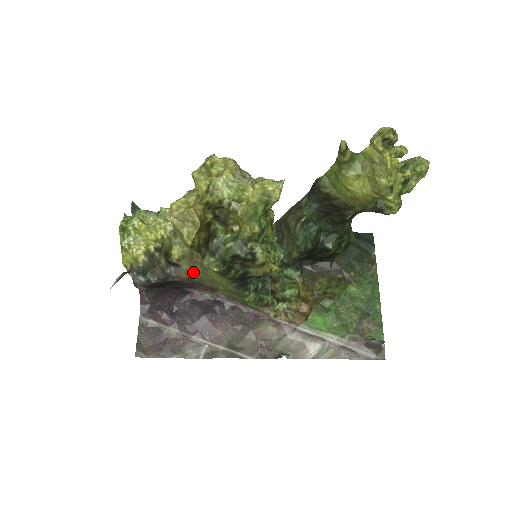
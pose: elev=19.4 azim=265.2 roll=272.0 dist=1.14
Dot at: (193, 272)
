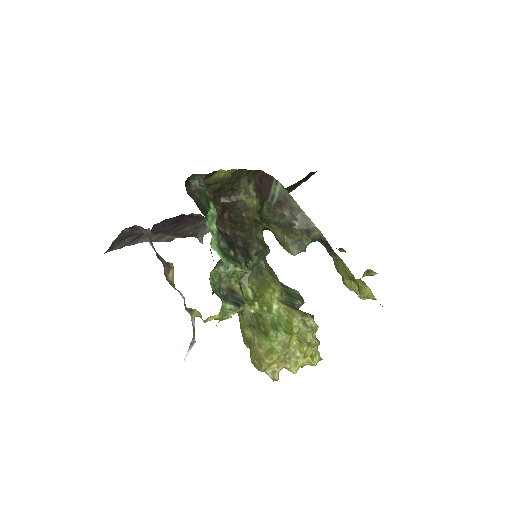
Dot at: occluded
